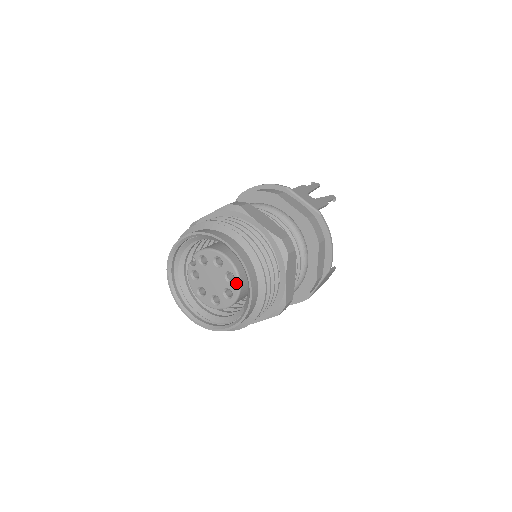
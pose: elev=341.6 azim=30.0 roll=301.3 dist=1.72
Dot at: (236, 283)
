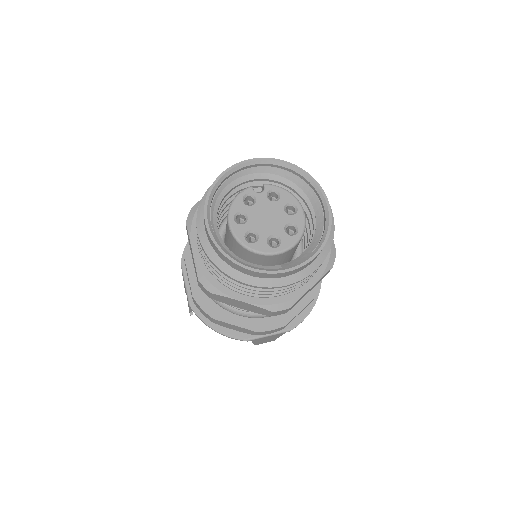
Dot at: (294, 239)
